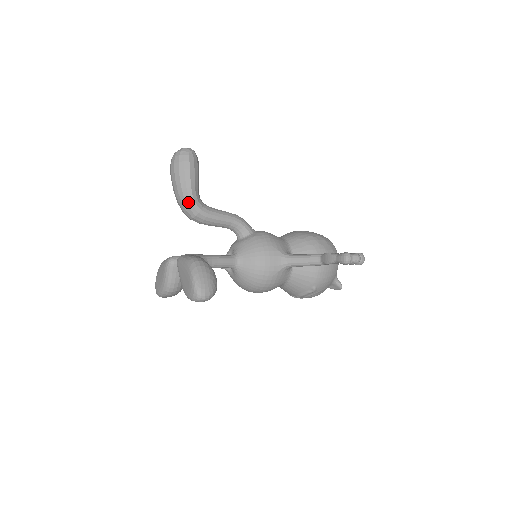
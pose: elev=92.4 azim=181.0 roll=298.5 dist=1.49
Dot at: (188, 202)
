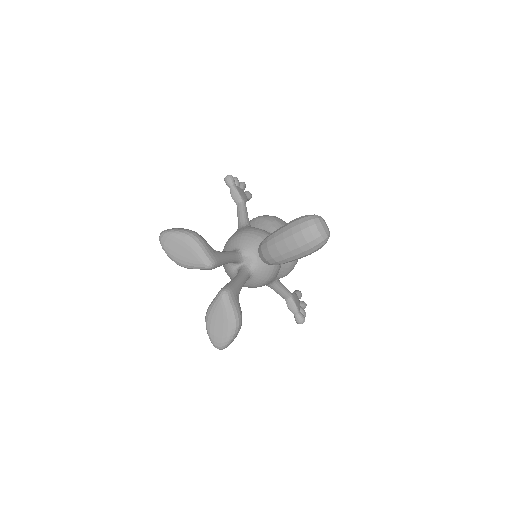
Dot at: (277, 263)
